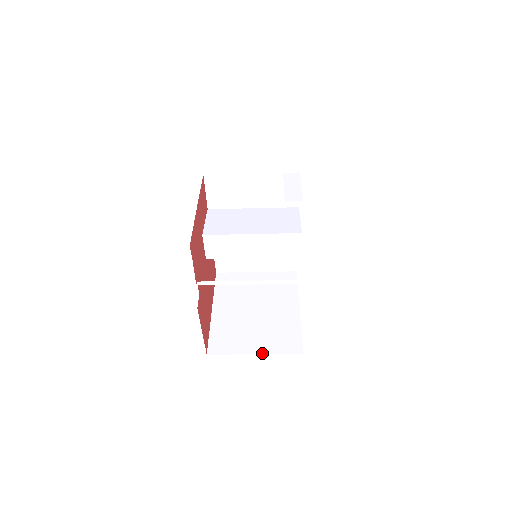
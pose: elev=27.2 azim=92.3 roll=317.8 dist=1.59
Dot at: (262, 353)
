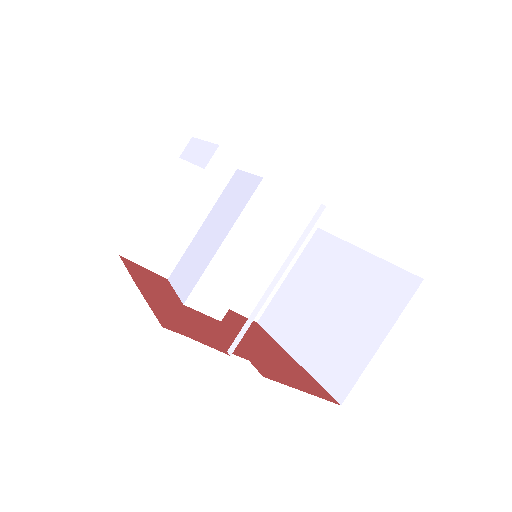
Dot at: (387, 332)
